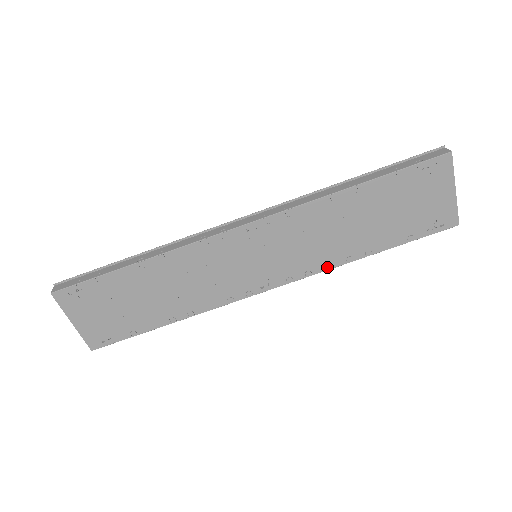
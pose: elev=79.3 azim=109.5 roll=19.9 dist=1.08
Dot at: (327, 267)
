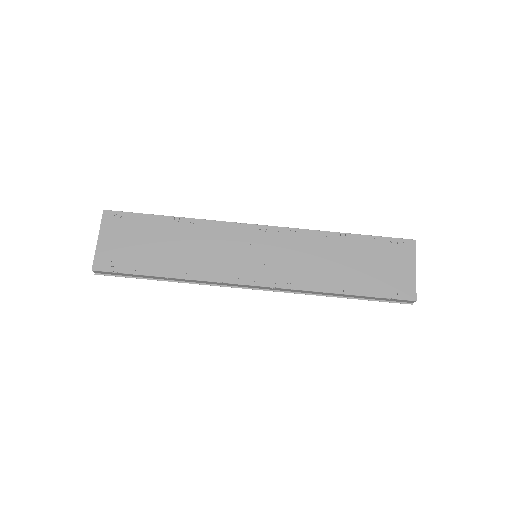
Dot at: (305, 288)
